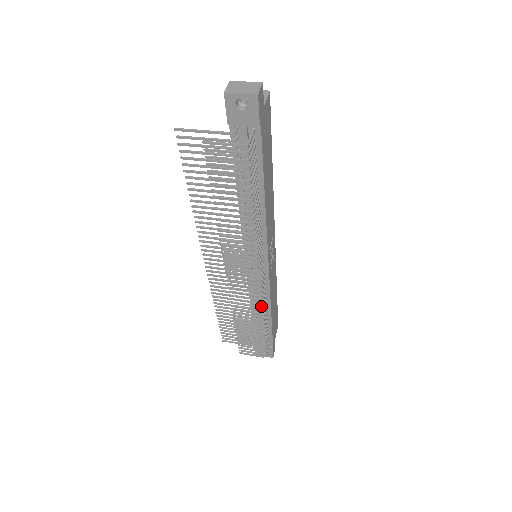
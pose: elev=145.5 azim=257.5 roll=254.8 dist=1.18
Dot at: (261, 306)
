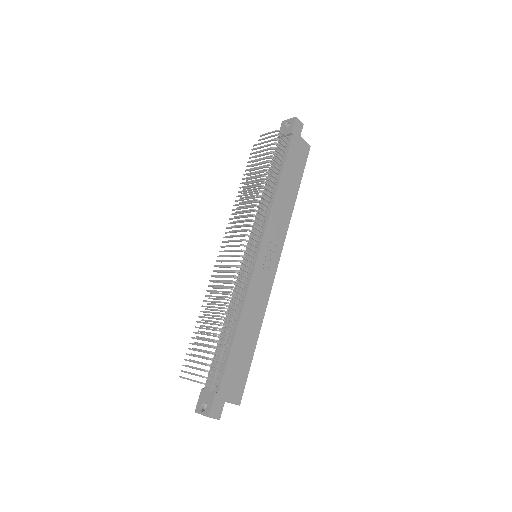
Dot at: (233, 283)
